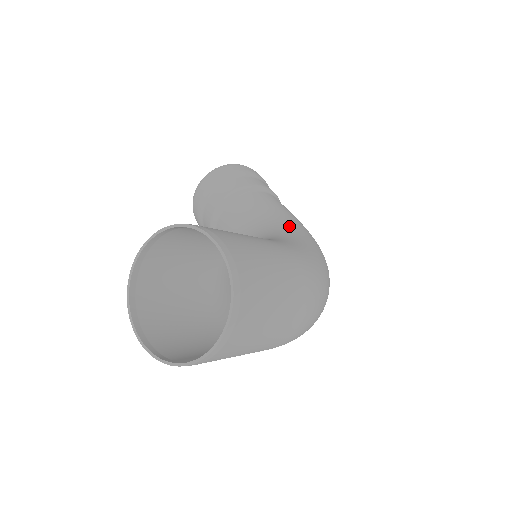
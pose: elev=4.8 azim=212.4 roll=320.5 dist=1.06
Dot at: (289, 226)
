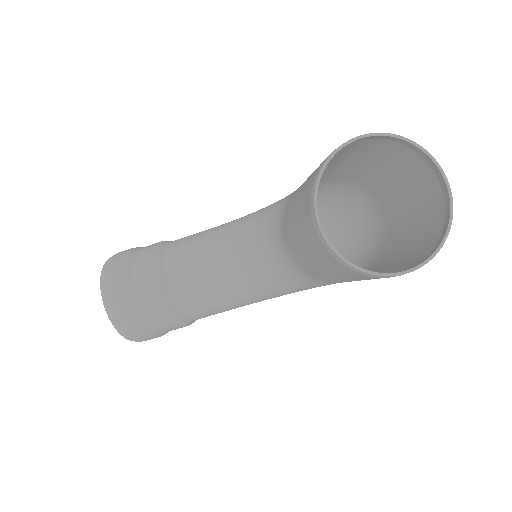
Dot at: (245, 217)
